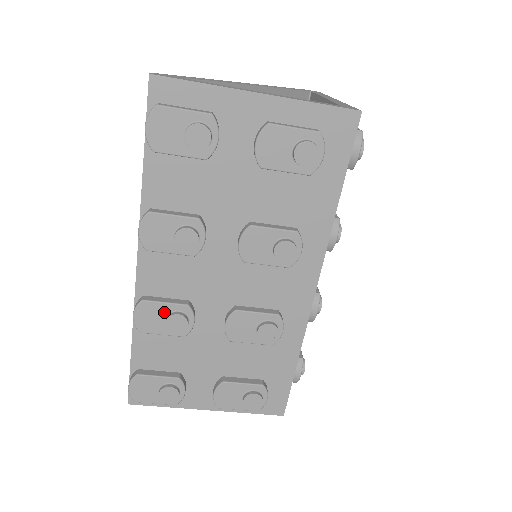
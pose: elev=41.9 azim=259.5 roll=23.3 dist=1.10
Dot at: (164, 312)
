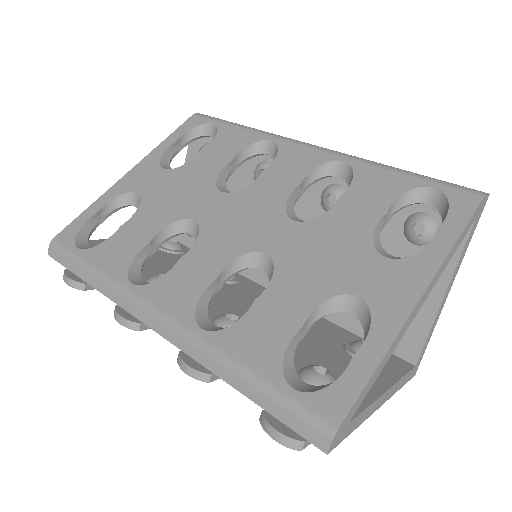
Dot at: occluded
